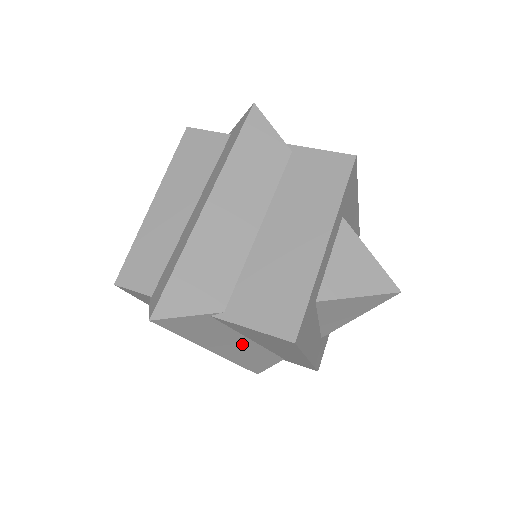
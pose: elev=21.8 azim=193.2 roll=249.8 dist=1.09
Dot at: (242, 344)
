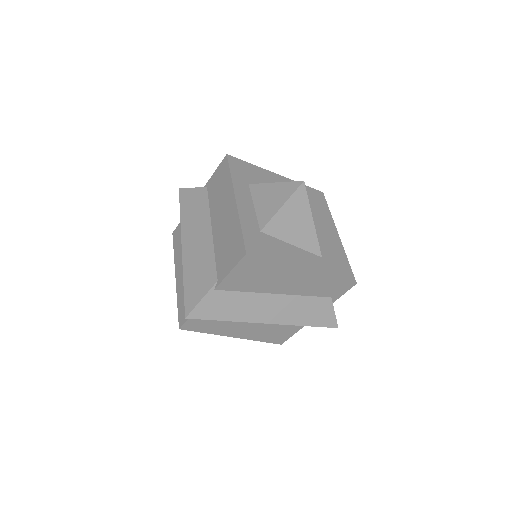
Dot at: (274, 302)
